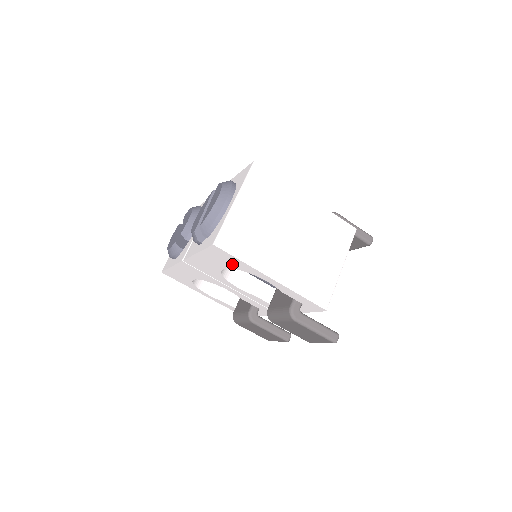
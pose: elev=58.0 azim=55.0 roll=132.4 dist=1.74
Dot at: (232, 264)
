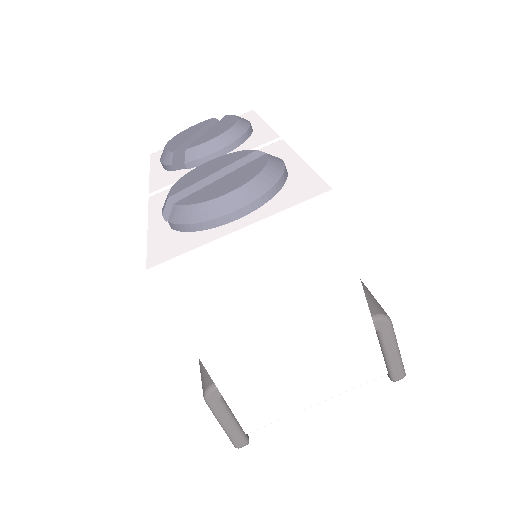
Dot at: occluded
